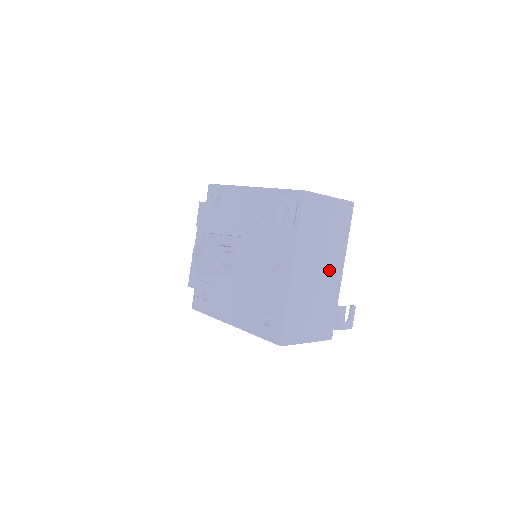
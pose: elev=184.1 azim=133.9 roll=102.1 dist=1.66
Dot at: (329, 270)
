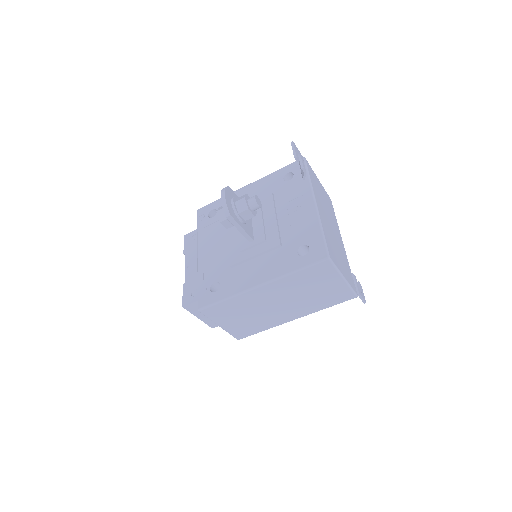
Dot at: (335, 231)
